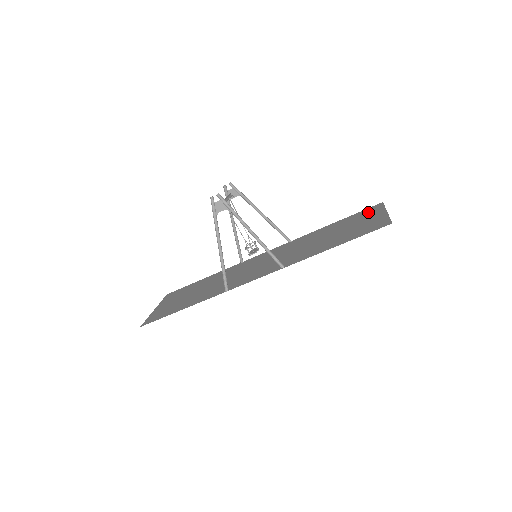
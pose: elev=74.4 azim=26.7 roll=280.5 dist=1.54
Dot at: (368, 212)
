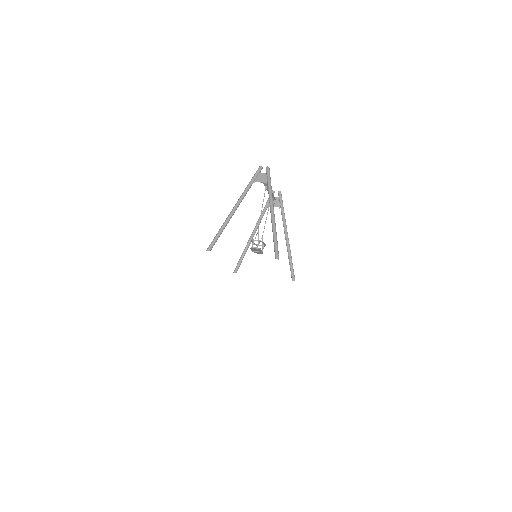
Dot at: occluded
